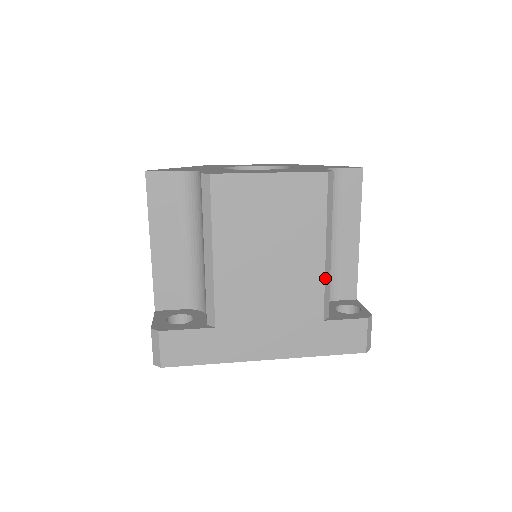
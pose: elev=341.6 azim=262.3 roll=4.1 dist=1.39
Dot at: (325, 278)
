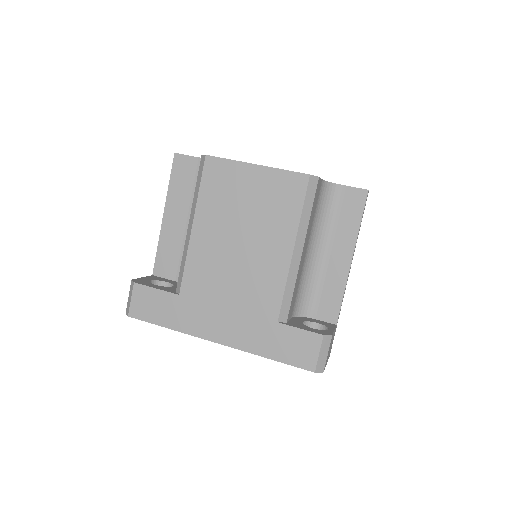
Dot at: (288, 279)
